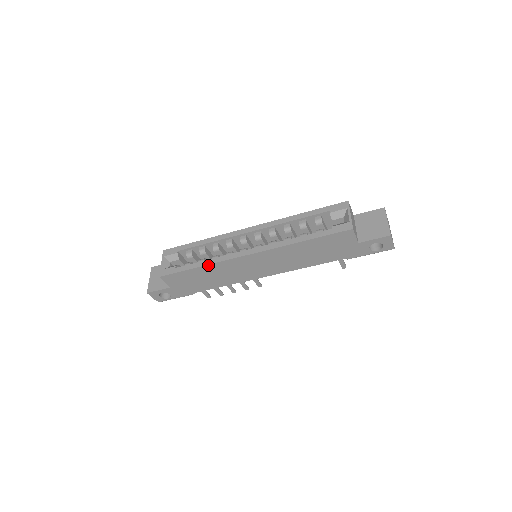
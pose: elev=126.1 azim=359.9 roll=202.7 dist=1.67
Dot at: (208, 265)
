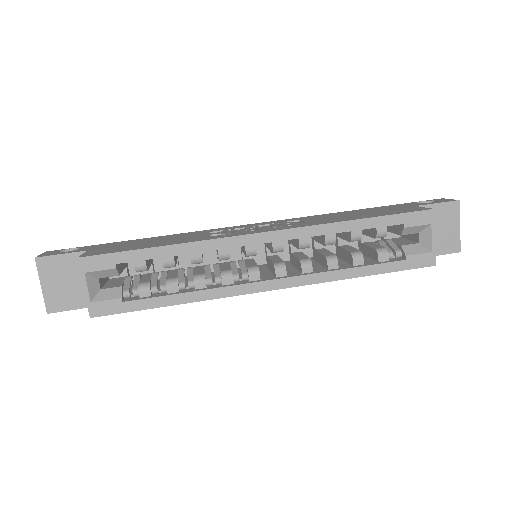
Dot at: (193, 301)
